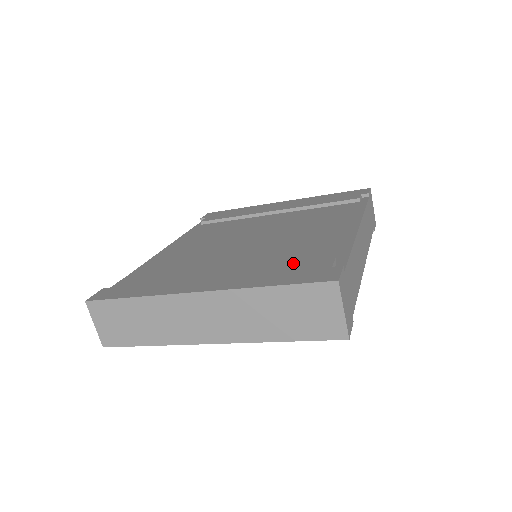
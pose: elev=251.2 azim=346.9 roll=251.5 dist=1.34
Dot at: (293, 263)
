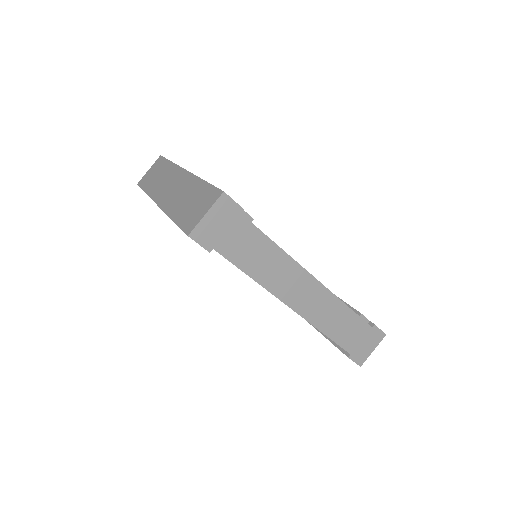
Dot at: occluded
